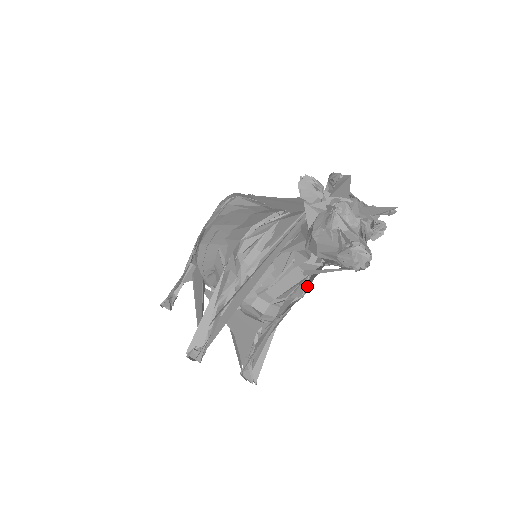
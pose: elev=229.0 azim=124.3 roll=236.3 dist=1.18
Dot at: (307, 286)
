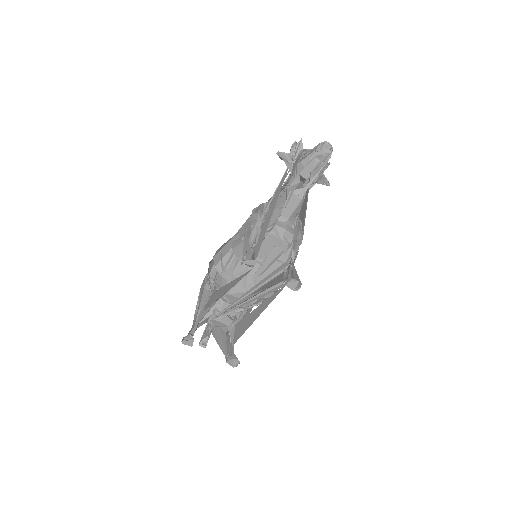
Dot at: (303, 224)
